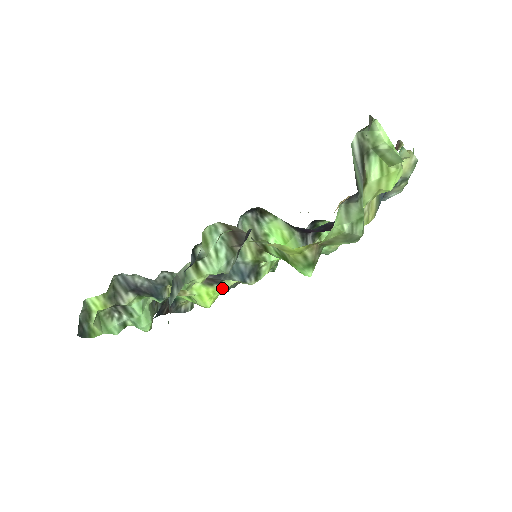
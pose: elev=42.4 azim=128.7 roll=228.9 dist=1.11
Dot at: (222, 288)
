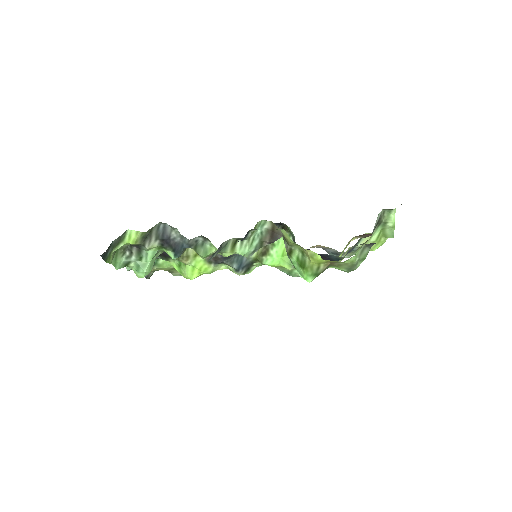
Dot at: (213, 269)
